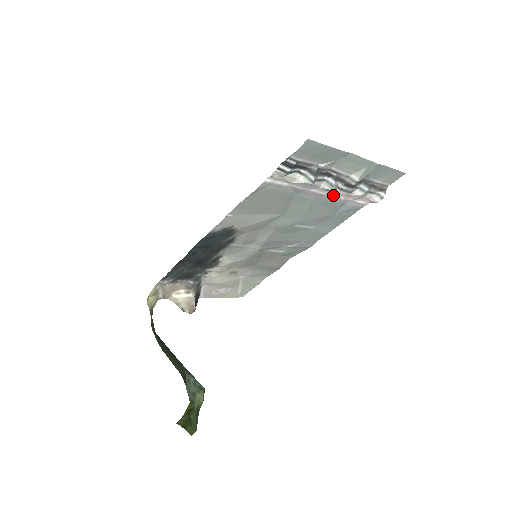
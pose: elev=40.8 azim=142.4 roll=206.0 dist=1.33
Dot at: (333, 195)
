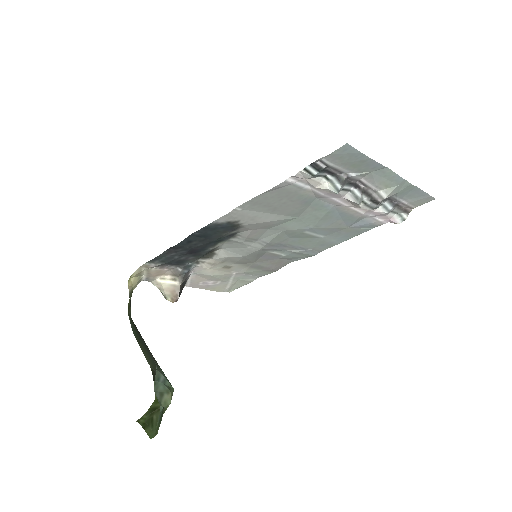
Dot at: (354, 208)
